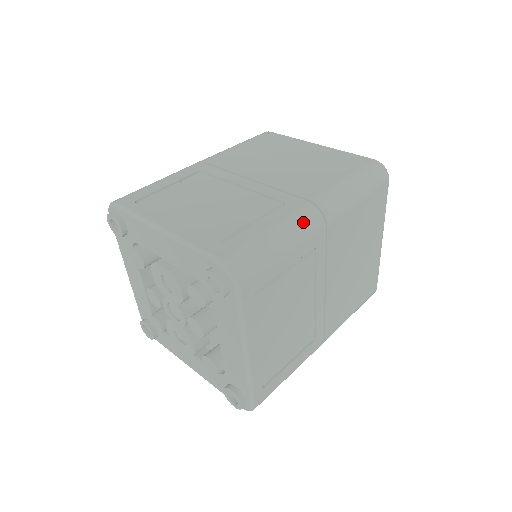
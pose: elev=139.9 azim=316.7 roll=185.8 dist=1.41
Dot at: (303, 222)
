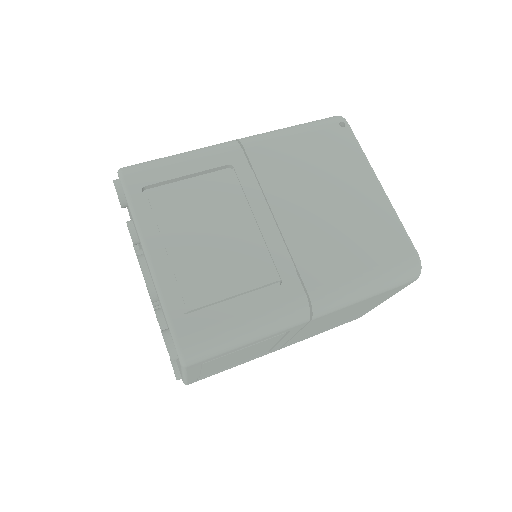
Dot at: (284, 319)
